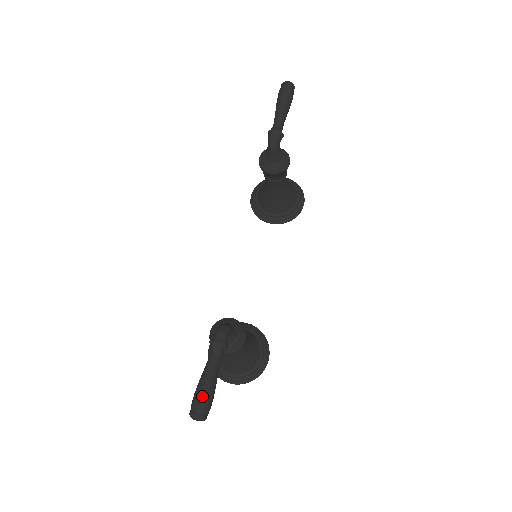
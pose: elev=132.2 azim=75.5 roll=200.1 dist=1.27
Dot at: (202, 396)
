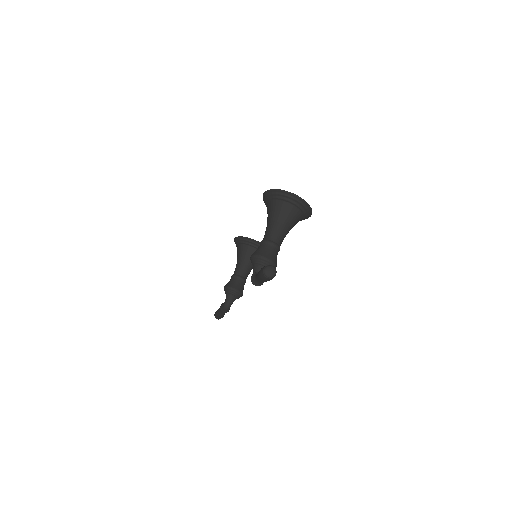
Dot at: (218, 318)
